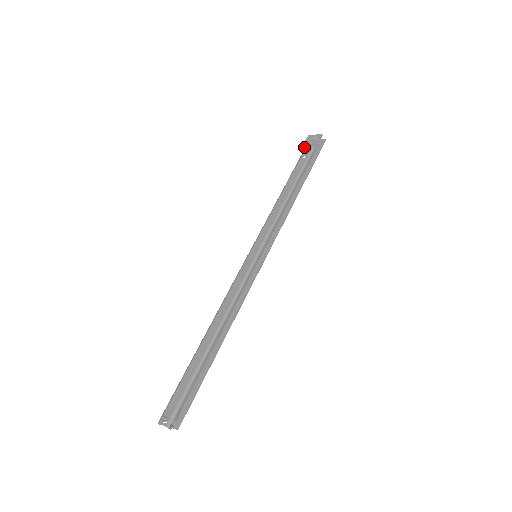
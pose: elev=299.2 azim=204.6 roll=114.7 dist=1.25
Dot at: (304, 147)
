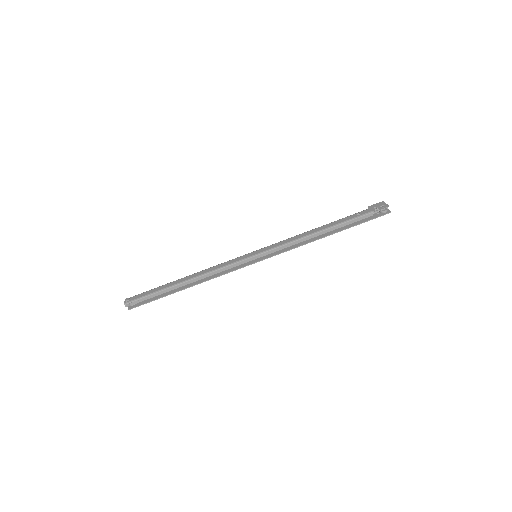
Dot at: (368, 207)
